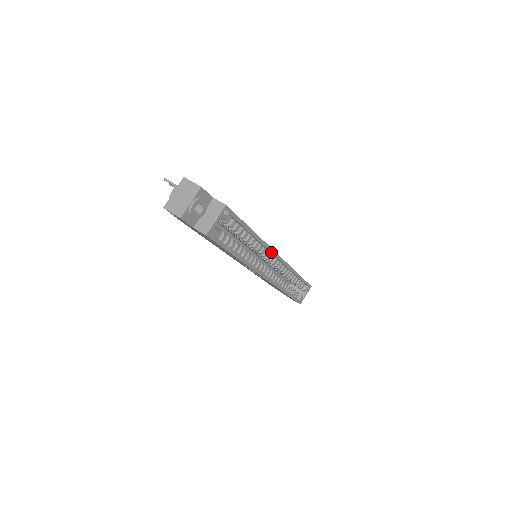
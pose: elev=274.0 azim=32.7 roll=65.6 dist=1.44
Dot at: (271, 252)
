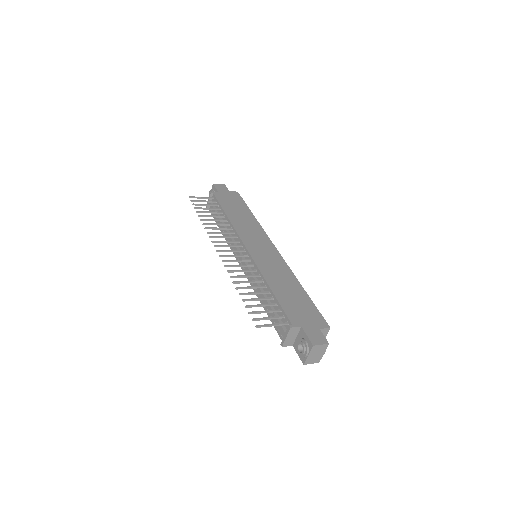
Dot at: (283, 261)
